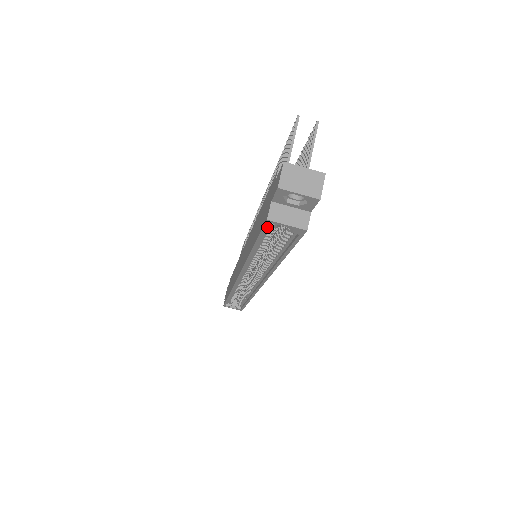
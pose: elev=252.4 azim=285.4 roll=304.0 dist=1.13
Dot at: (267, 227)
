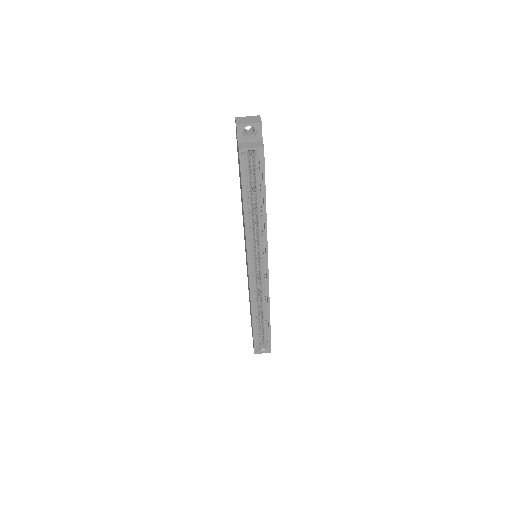
Dot at: (242, 160)
